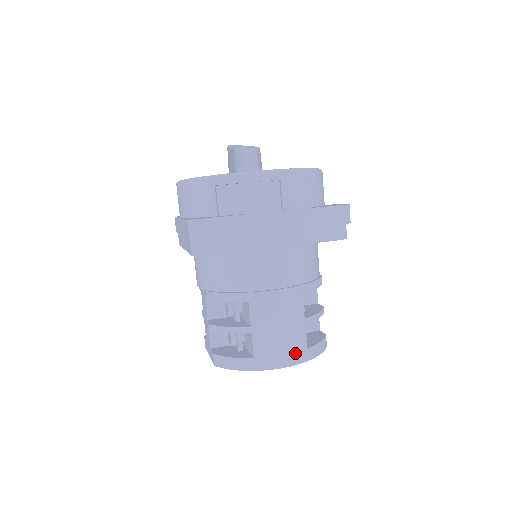
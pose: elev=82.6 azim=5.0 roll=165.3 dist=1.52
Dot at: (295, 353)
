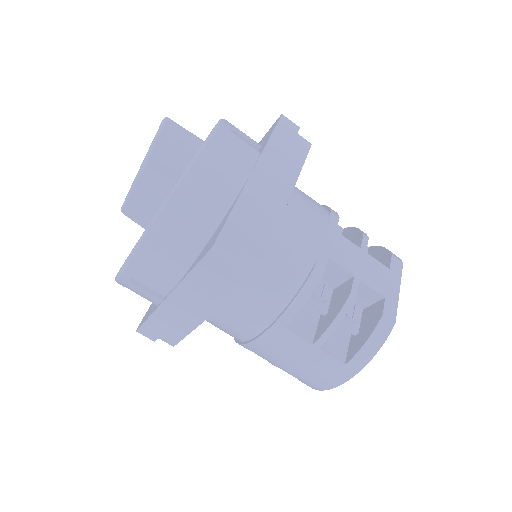
Dot at: (333, 375)
